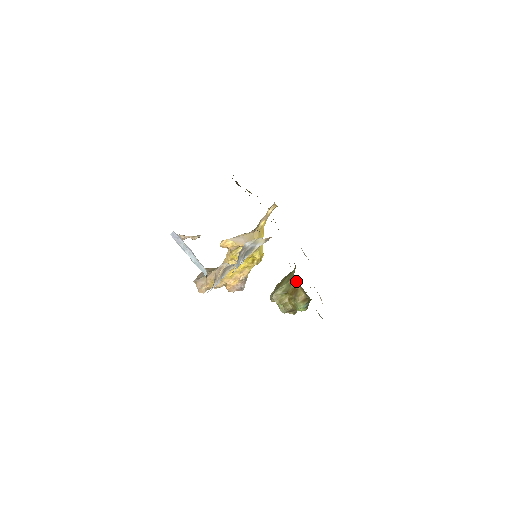
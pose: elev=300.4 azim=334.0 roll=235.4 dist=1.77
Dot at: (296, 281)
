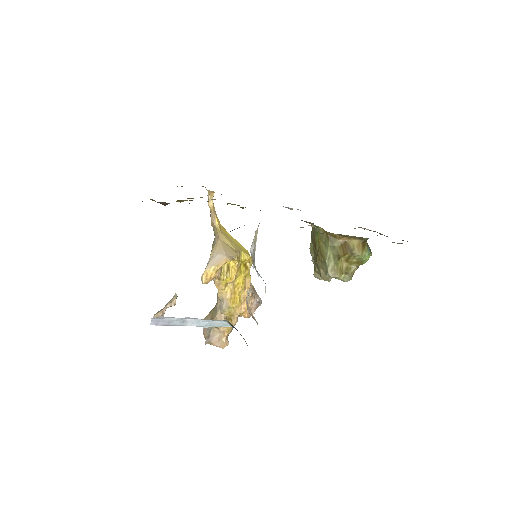
Dot at: (335, 236)
